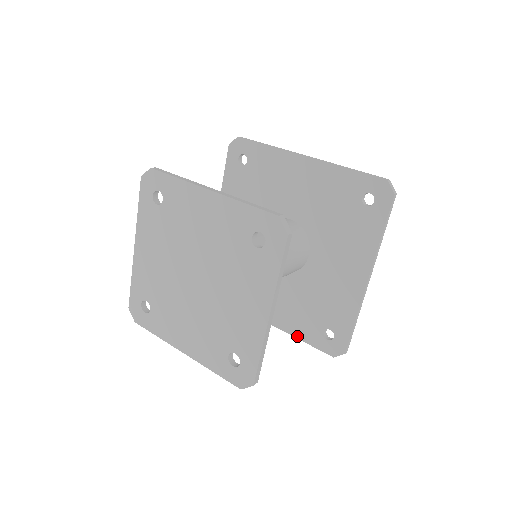
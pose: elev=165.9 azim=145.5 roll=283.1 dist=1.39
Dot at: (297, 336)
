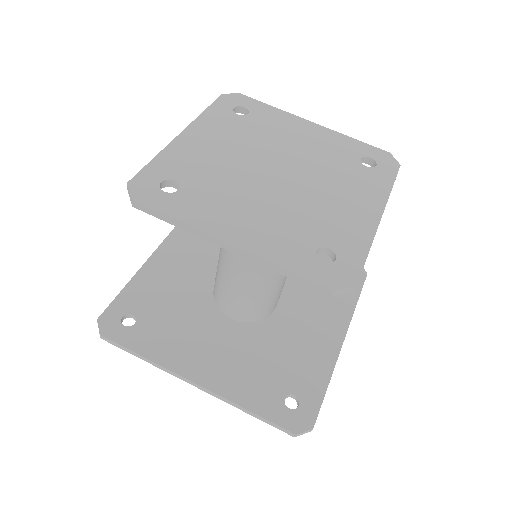
Dot at: (242, 403)
